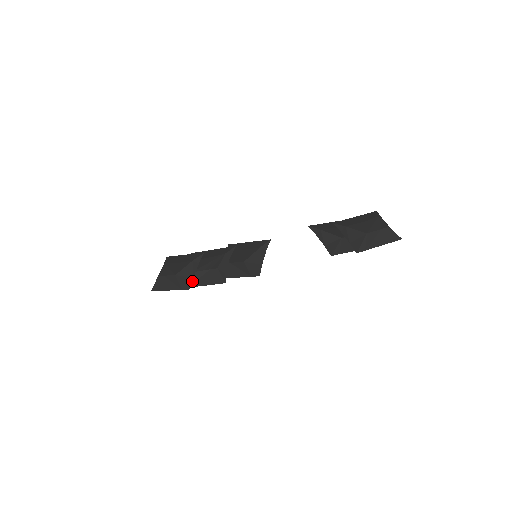
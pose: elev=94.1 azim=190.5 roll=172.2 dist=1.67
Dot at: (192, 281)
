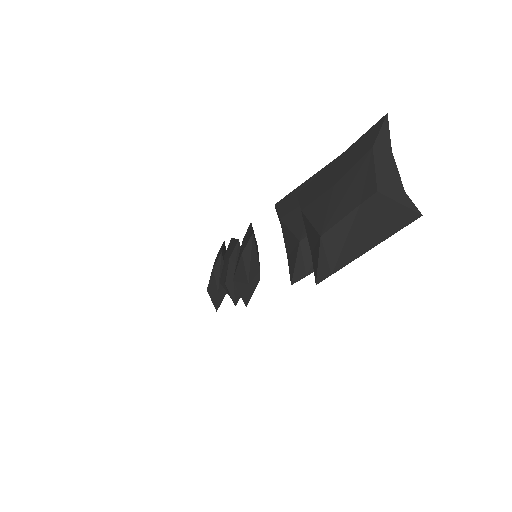
Dot at: (226, 291)
